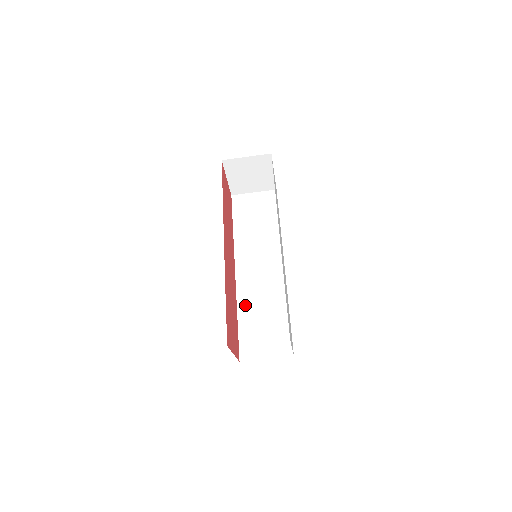
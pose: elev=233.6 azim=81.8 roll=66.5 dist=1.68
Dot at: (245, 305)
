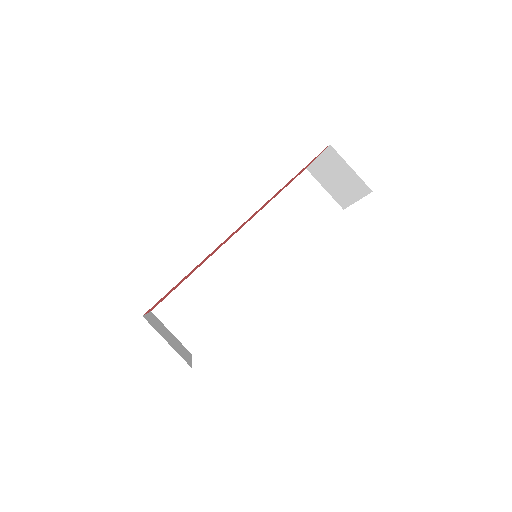
Dot at: (206, 274)
